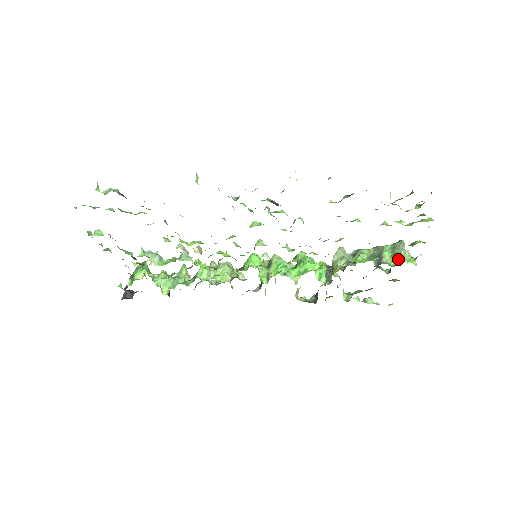
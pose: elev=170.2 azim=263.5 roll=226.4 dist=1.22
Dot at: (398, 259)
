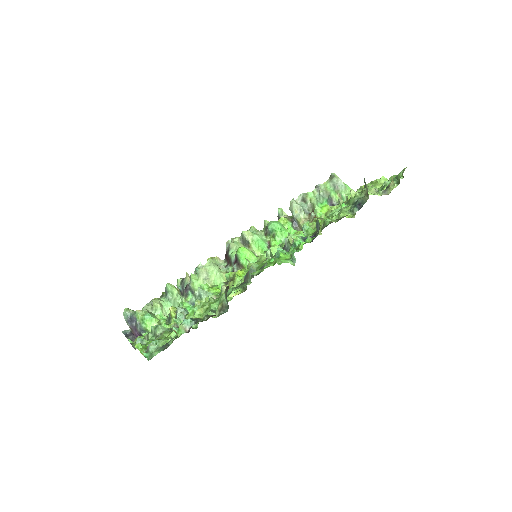
Dot at: (345, 197)
